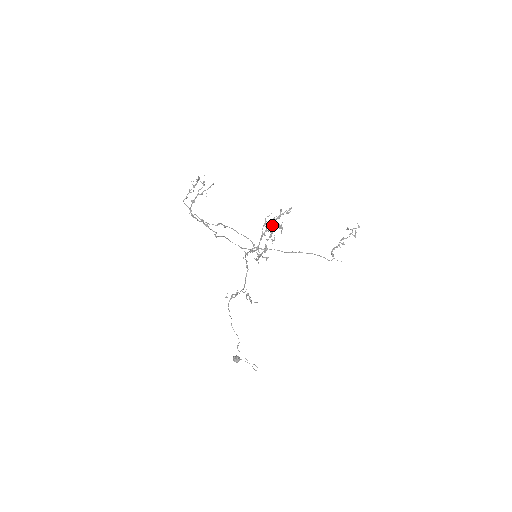
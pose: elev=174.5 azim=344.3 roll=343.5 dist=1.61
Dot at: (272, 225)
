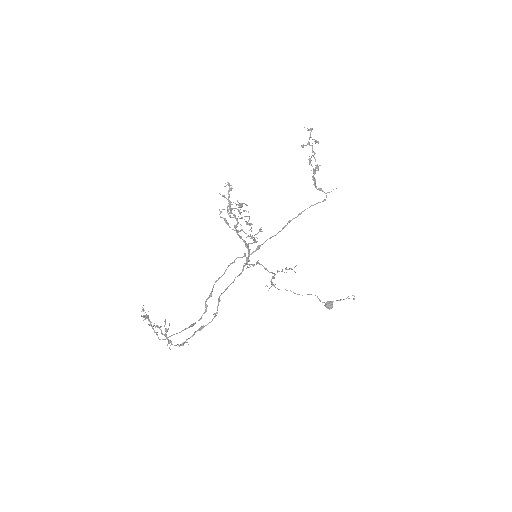
Dot at: occluded
